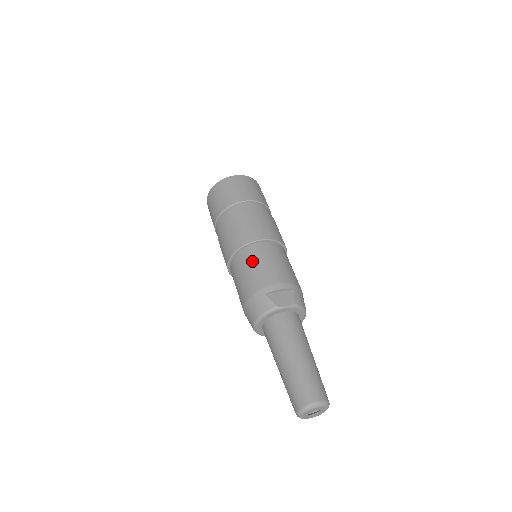
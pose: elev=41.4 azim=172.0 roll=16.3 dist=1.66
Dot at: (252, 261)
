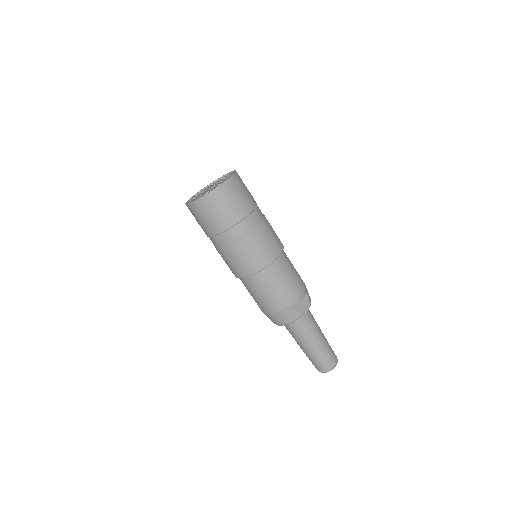
Dot at: (275, 281)
